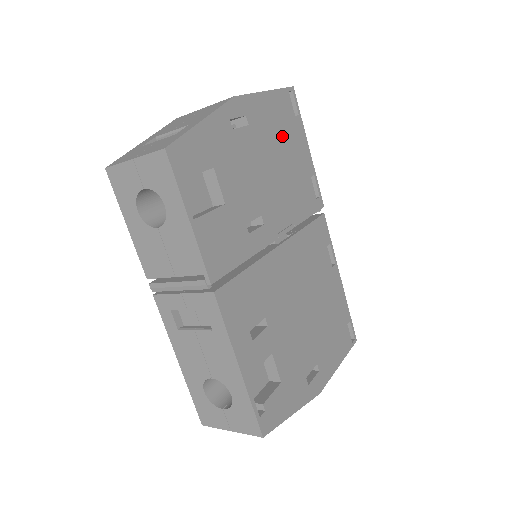
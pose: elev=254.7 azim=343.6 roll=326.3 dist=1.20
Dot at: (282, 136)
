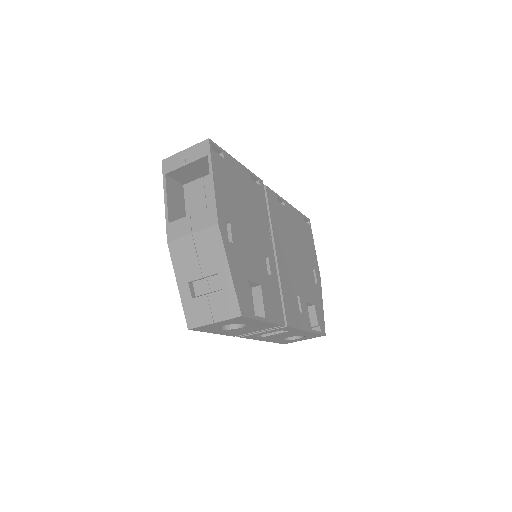
Dot at: (233, 189)
